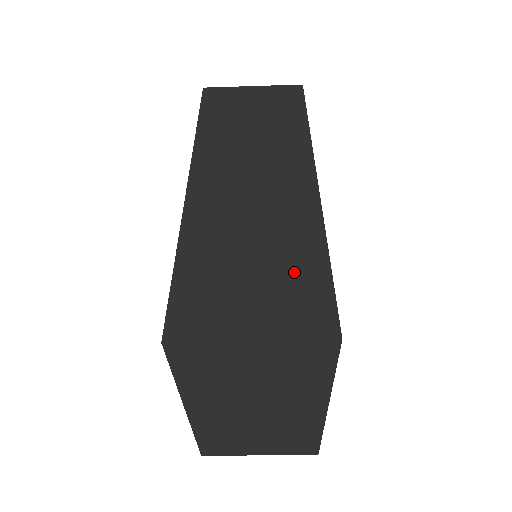
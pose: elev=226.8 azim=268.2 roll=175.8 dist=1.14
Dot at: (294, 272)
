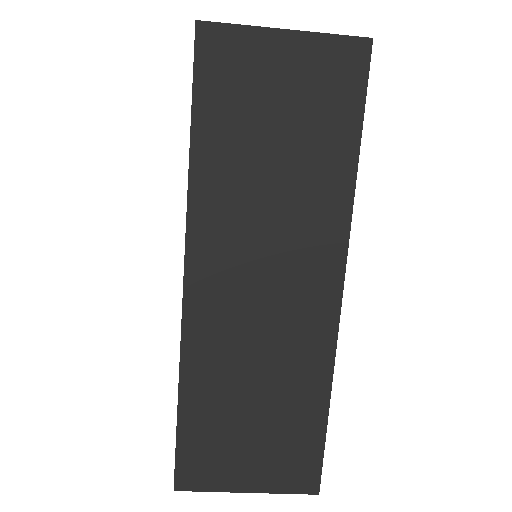
Dot at: (292, 430)
